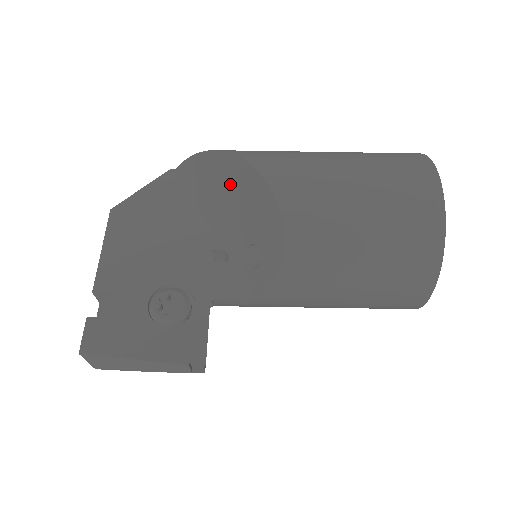
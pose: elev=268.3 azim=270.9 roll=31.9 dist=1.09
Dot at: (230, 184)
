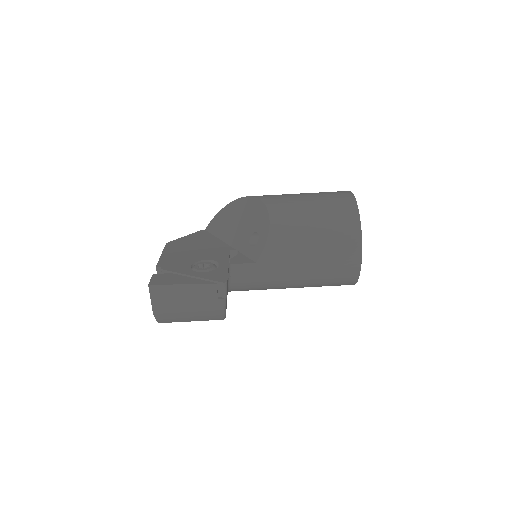
Dot at: (238, 213)
